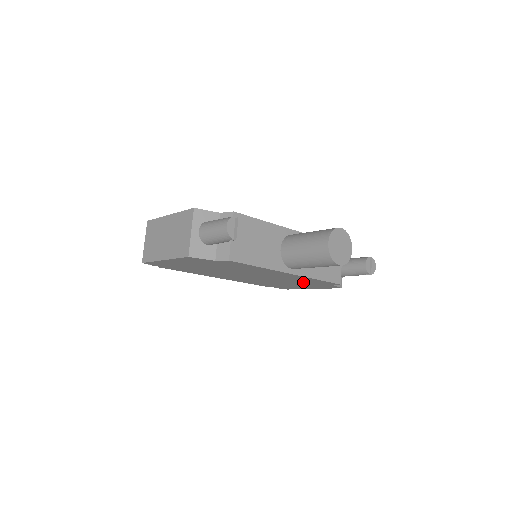
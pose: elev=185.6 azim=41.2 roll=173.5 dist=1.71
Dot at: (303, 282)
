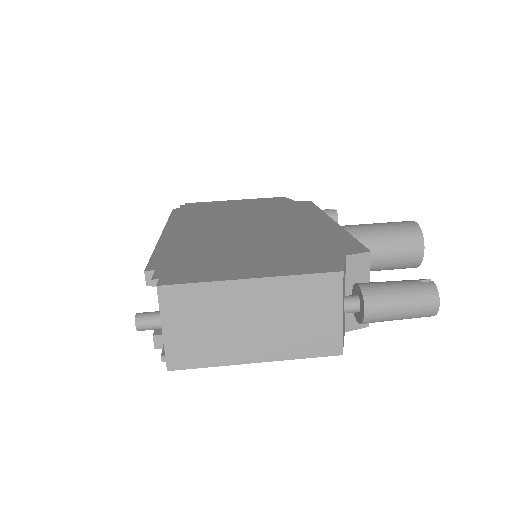
Dot at: occluded
